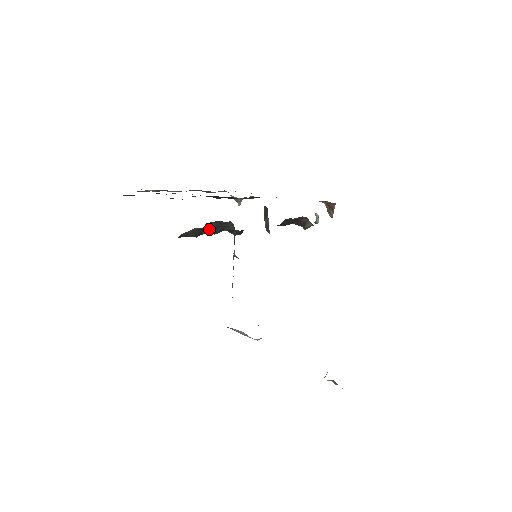
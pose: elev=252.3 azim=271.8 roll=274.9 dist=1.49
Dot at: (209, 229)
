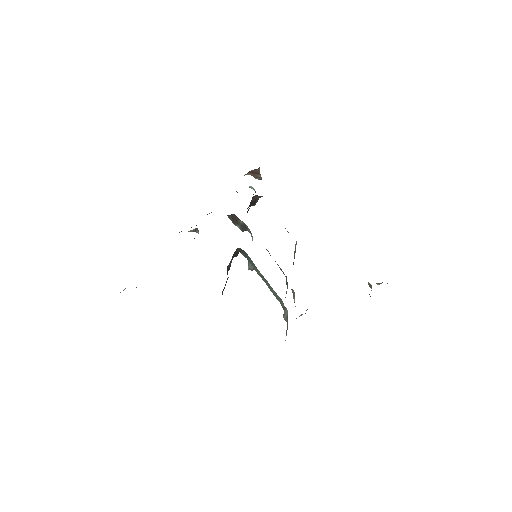
Dot at: (228, 269)
